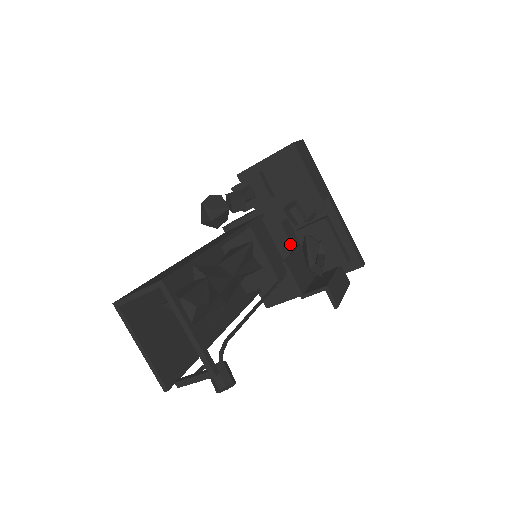
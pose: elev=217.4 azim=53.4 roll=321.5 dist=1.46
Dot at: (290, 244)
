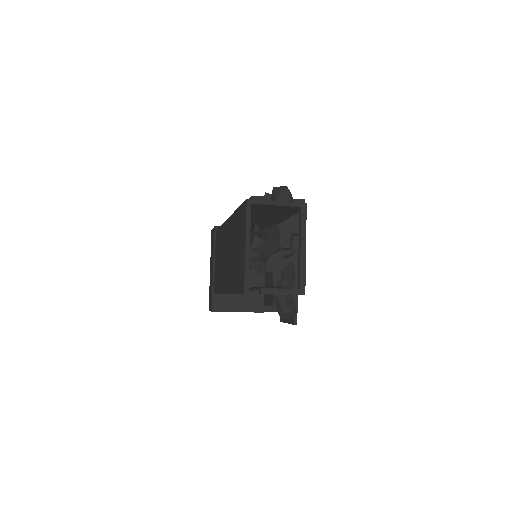
Dot at: (264, 267)
